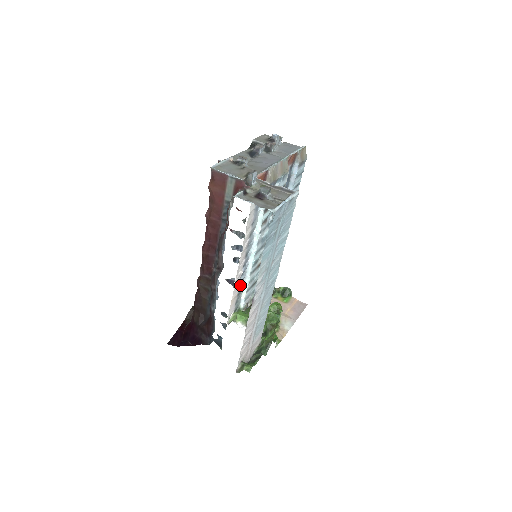
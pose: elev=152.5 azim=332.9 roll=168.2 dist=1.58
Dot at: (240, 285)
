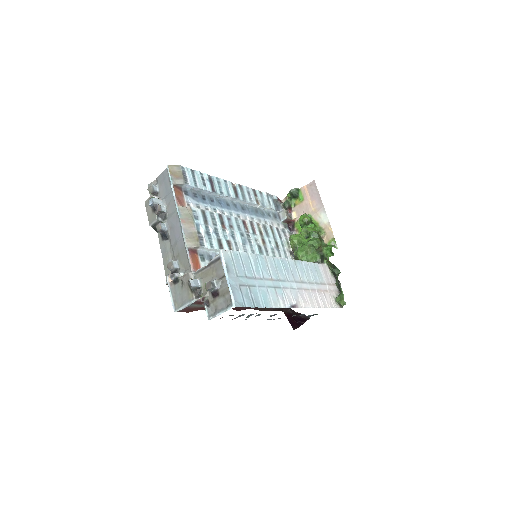
Dot at: occluded
